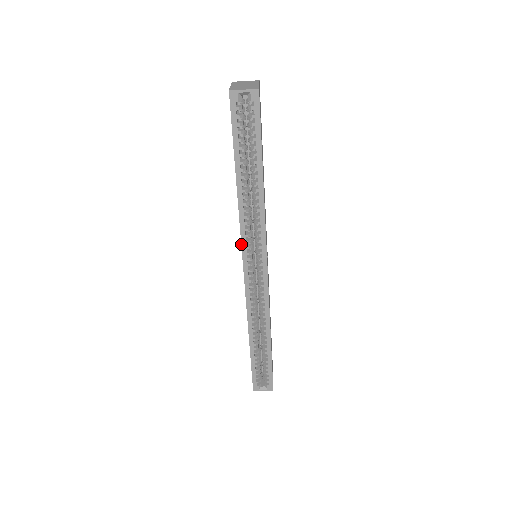
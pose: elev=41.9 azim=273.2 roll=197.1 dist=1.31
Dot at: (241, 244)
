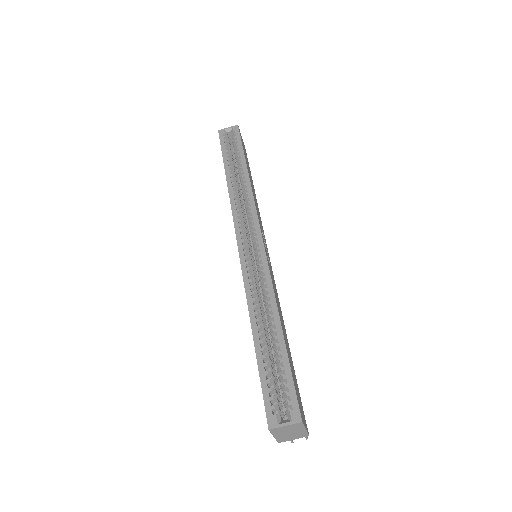
Dot at: (233, 218)
